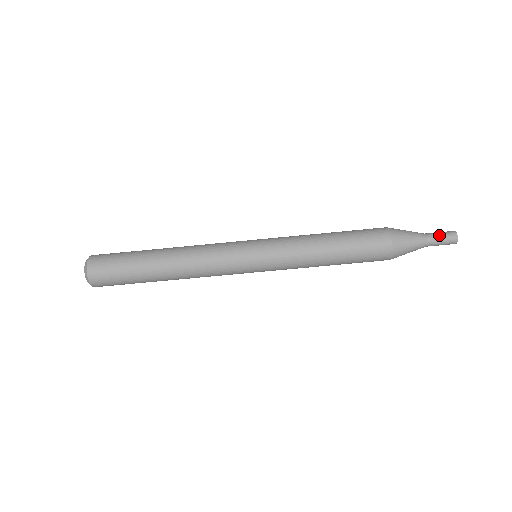
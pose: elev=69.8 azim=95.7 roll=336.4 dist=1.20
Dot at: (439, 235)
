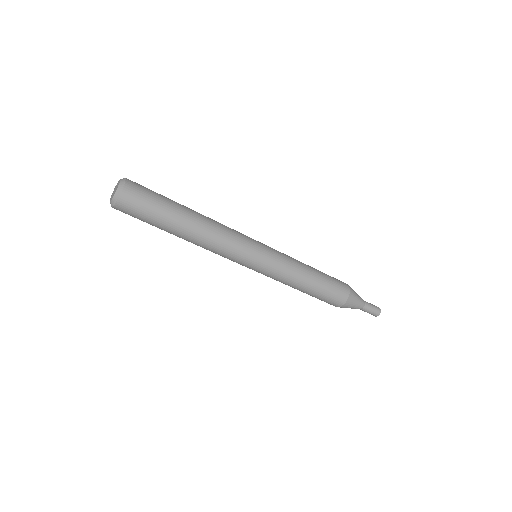
Dot at: (372, 305)
